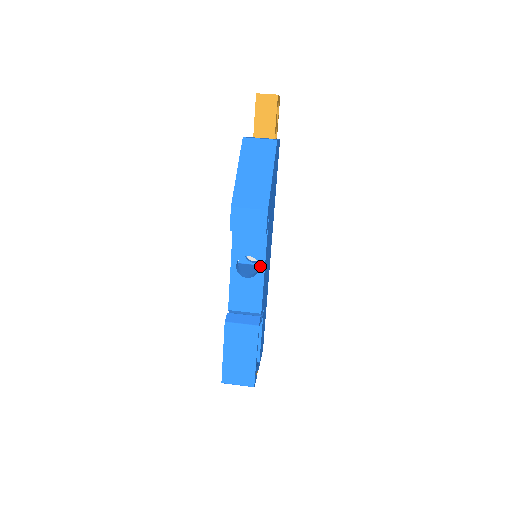
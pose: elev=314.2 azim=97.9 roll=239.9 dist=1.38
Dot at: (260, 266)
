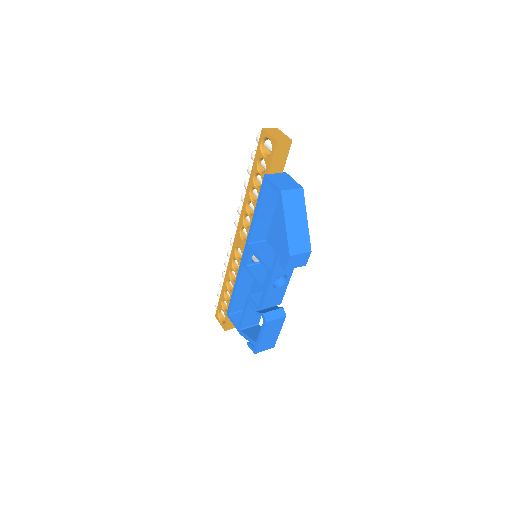
Dot at: (288, 279)
